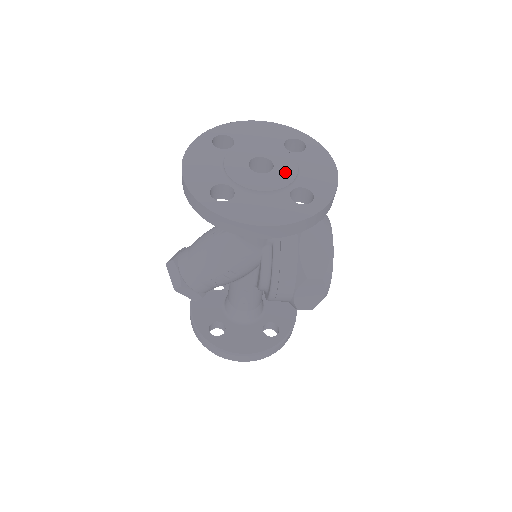
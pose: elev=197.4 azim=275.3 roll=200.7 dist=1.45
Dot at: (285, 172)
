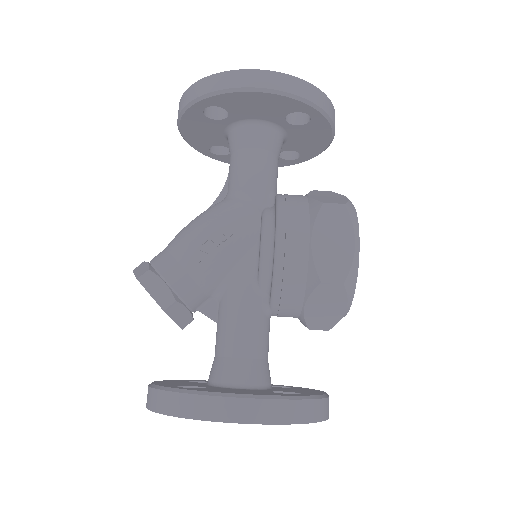
Dot at: occluded
